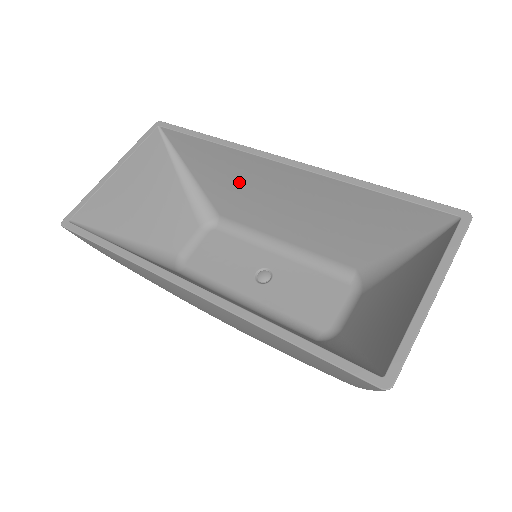
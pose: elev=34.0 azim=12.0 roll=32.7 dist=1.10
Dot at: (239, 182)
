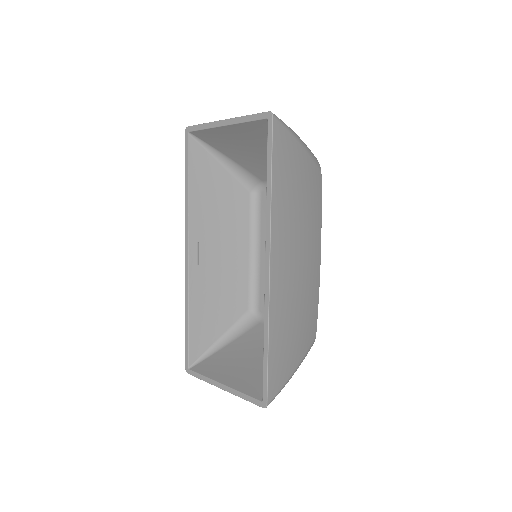
Dot at: occluded
